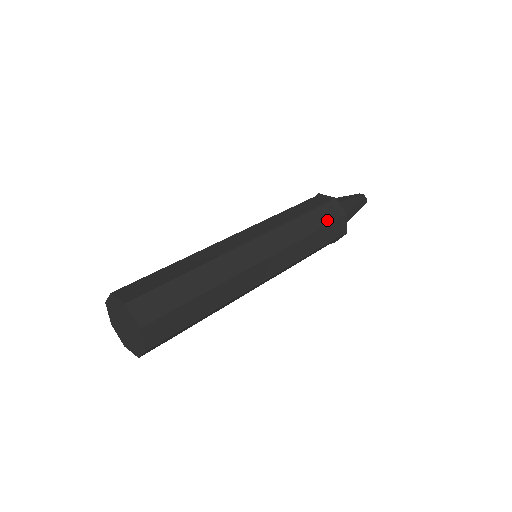
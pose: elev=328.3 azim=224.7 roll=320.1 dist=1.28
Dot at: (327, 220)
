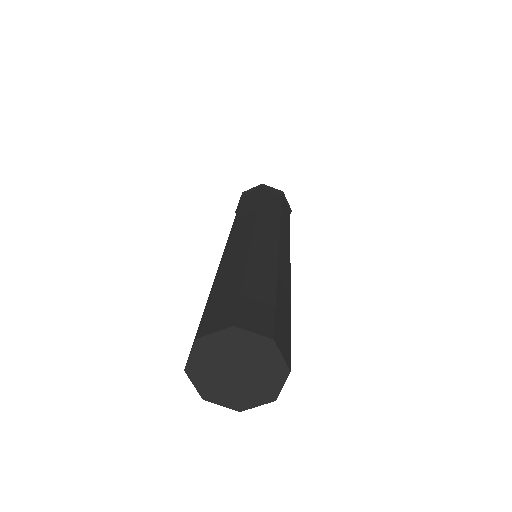
Dot at: (277, 199)
